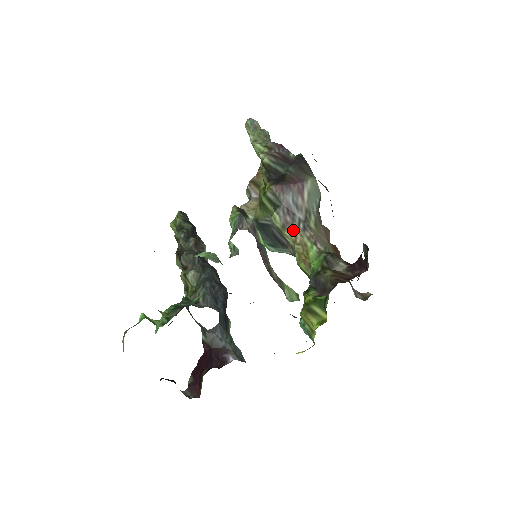
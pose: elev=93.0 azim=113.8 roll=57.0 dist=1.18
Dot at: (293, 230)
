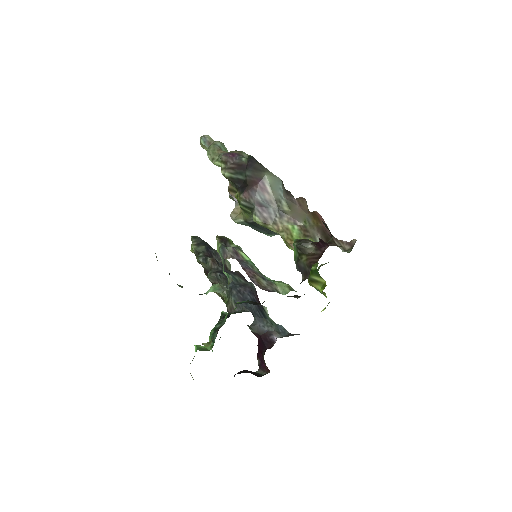
Dot at: (273, 222)
